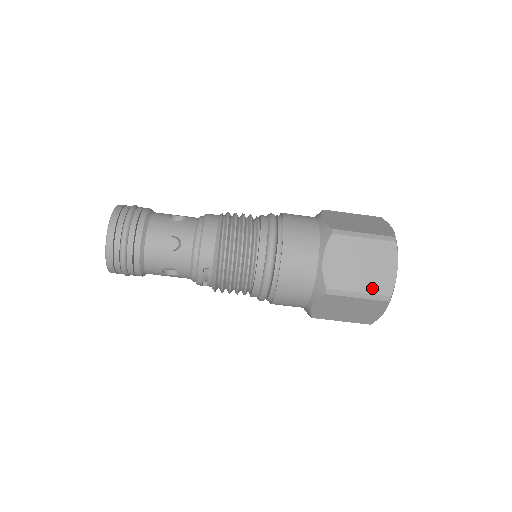
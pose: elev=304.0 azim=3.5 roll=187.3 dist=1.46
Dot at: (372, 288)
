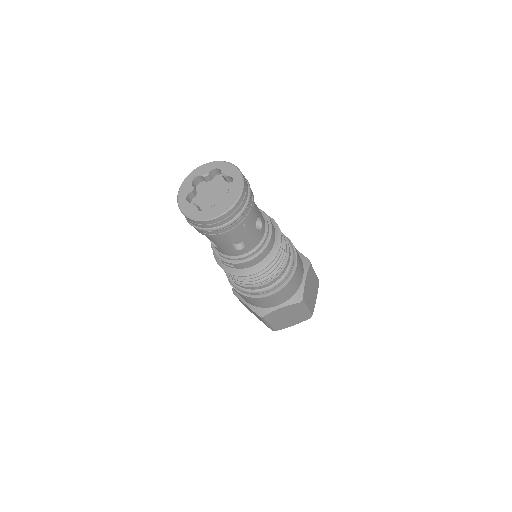
Dot at: (276, 326)
